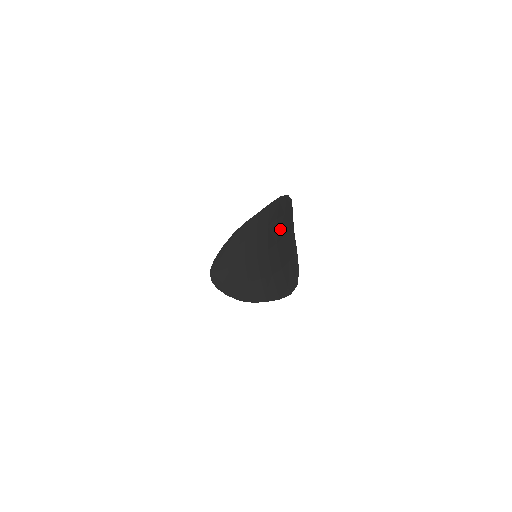
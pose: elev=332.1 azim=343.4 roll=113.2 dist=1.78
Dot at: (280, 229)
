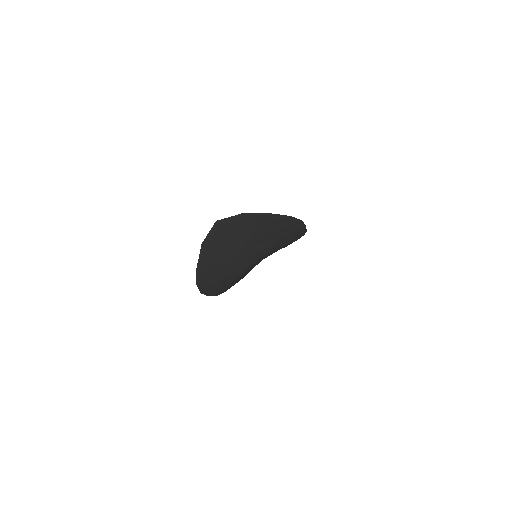
Dot at: (250, 233)
